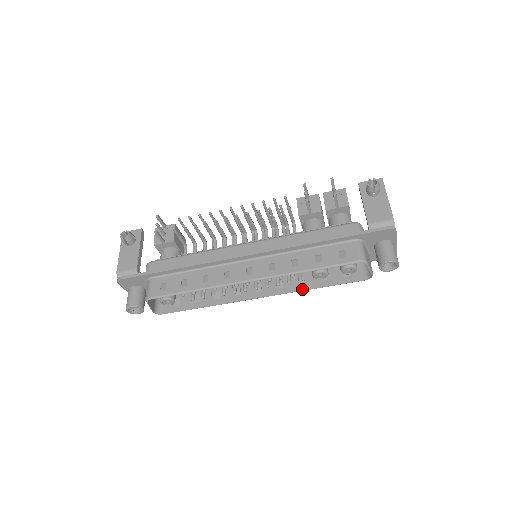
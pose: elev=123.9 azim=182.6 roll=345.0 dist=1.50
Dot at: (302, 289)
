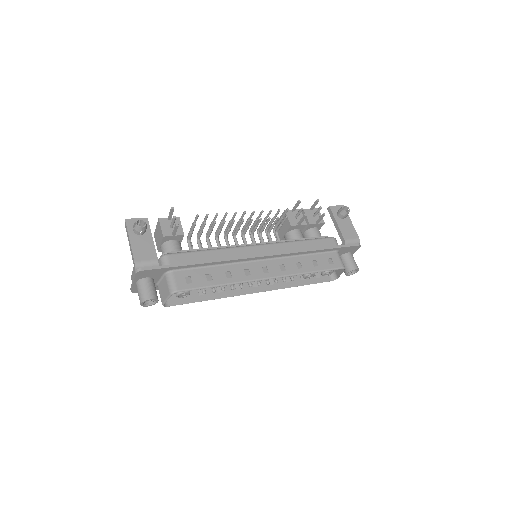
Dot at: (290, 286)
